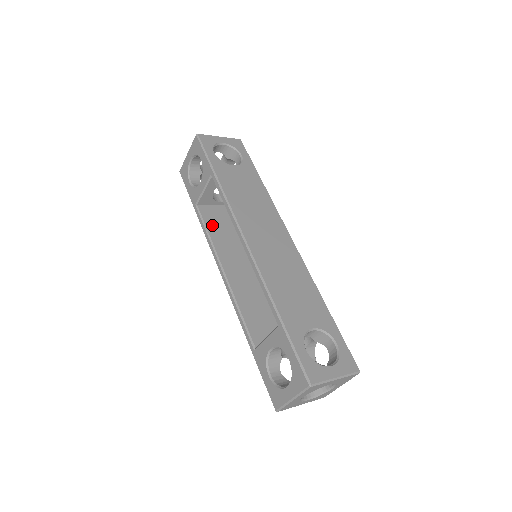
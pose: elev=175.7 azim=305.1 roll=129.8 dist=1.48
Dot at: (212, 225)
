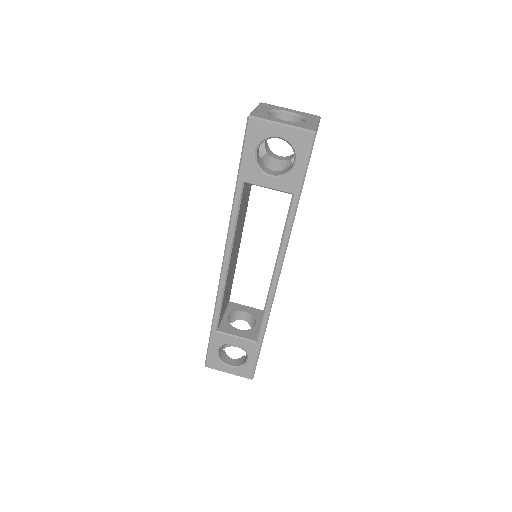
Dot at: (241, 208)
